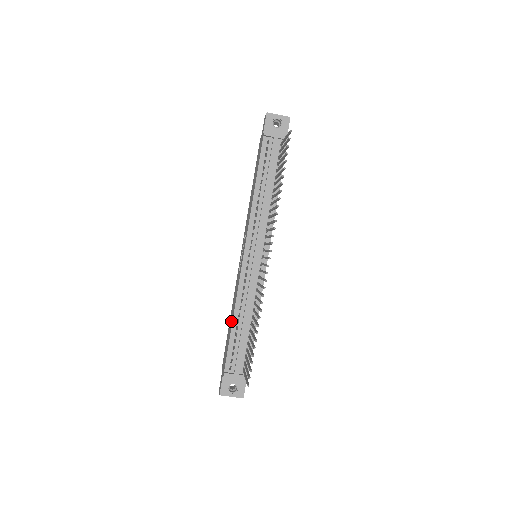
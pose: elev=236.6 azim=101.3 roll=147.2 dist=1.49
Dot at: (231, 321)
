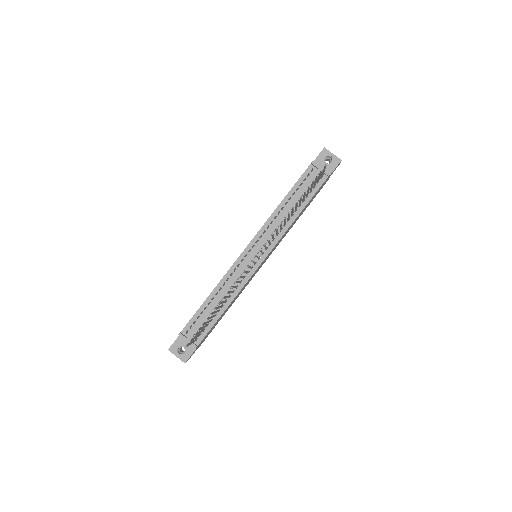
Dot at: occluded
